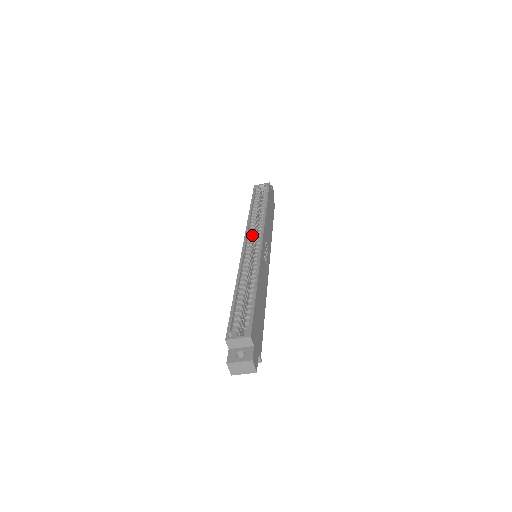
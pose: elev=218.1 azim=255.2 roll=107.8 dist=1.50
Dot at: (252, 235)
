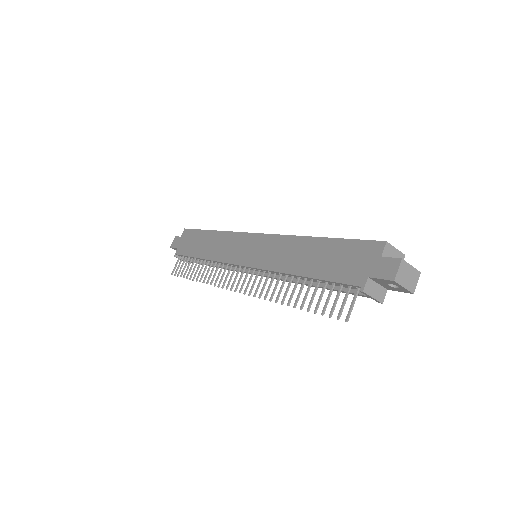
Dot at: occluded
